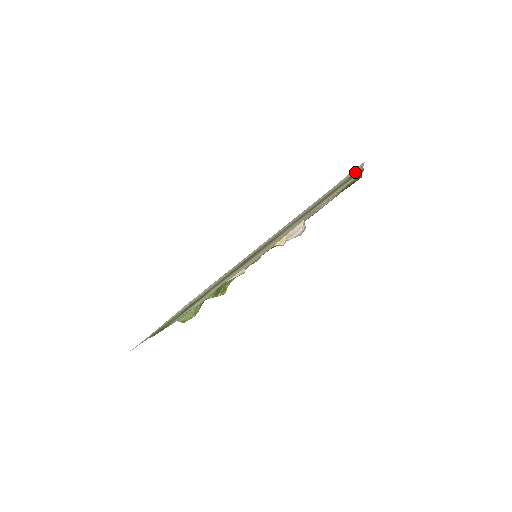
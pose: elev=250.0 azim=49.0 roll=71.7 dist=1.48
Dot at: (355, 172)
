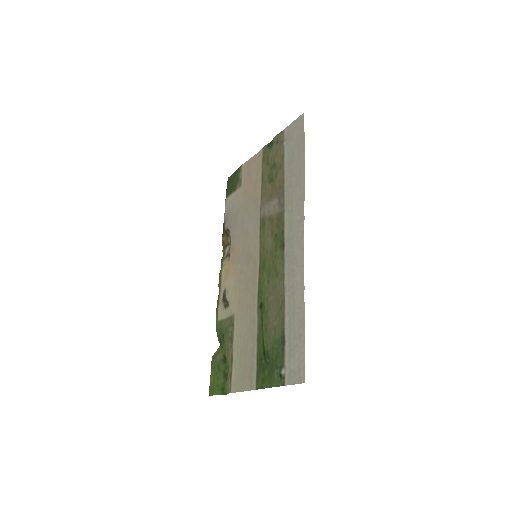
Dot at: (283, 136)
